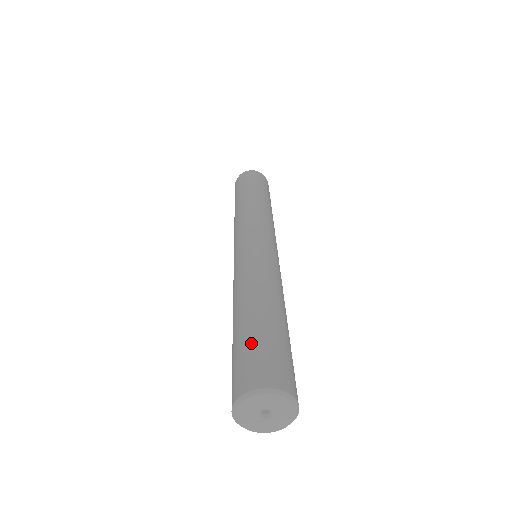
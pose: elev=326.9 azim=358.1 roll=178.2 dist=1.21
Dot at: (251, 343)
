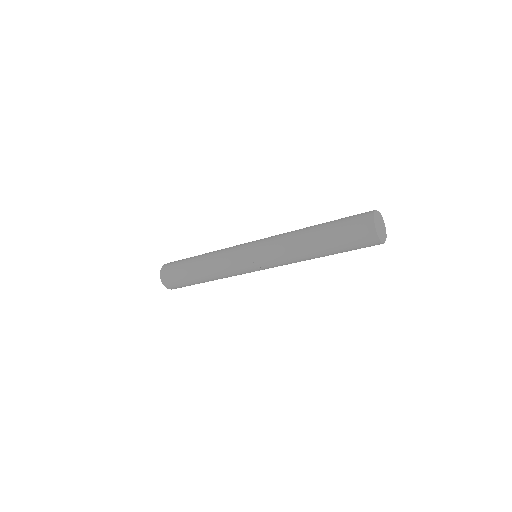
Dot at: occluded
